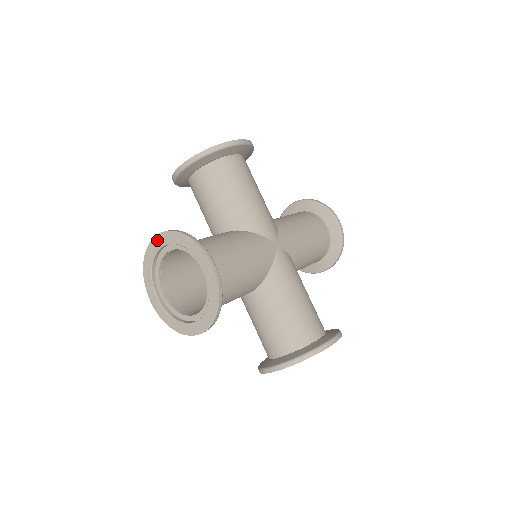
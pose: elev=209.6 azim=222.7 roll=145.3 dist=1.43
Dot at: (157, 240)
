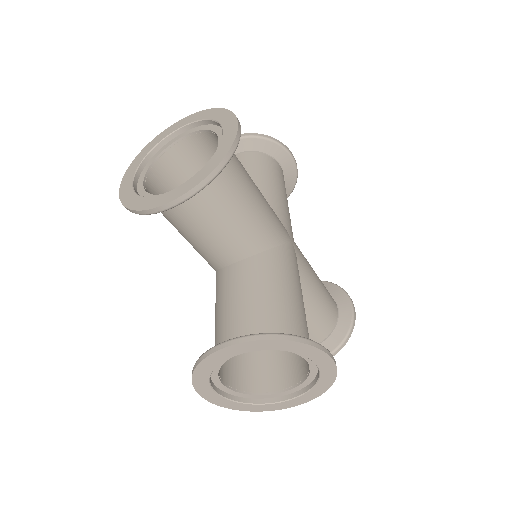
Dot at: (178, 123)
